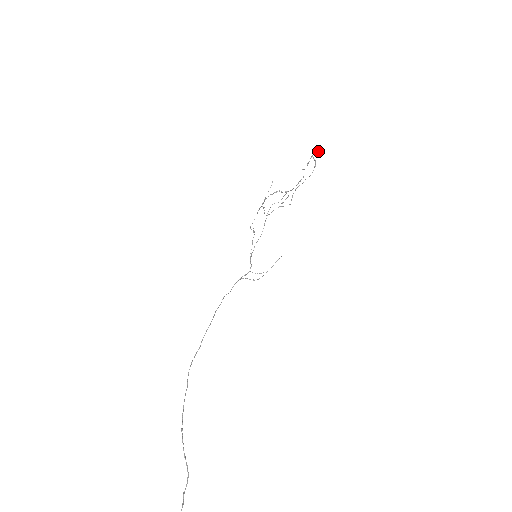
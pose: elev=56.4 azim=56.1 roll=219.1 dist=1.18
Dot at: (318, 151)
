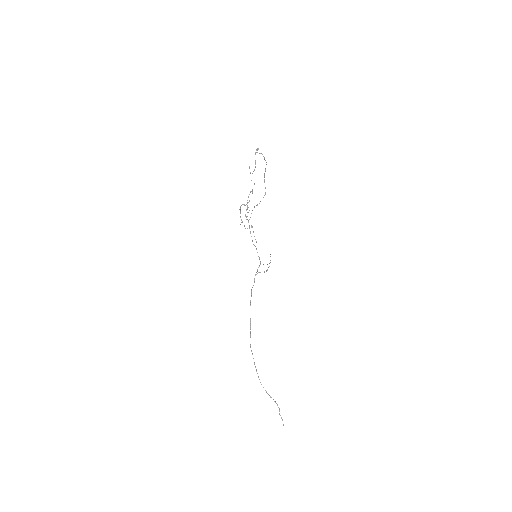
Dot at: (256, 149)
